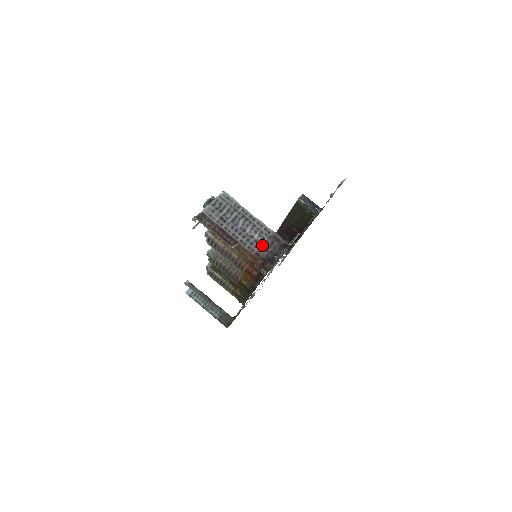
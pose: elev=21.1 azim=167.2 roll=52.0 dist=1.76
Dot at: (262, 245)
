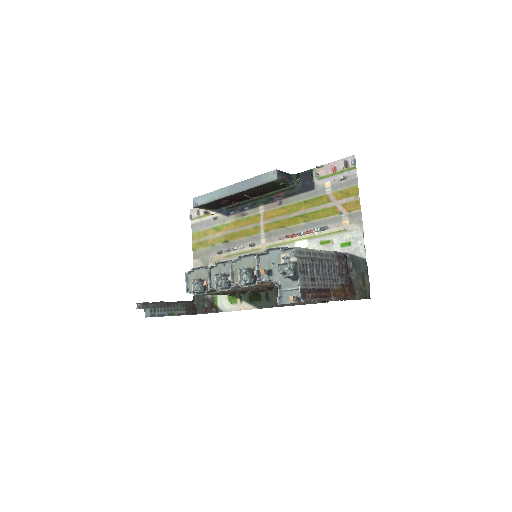
Dot at: (337, 273)
